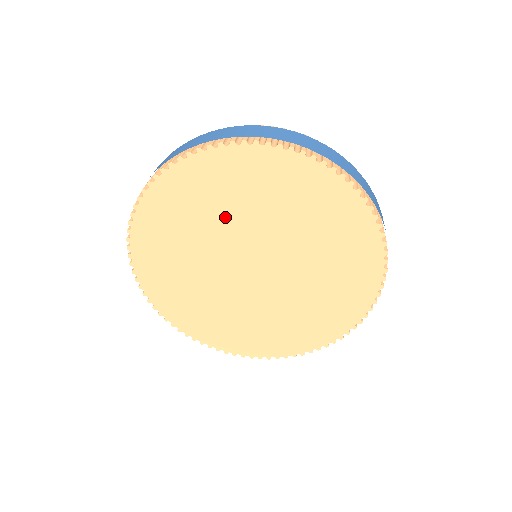
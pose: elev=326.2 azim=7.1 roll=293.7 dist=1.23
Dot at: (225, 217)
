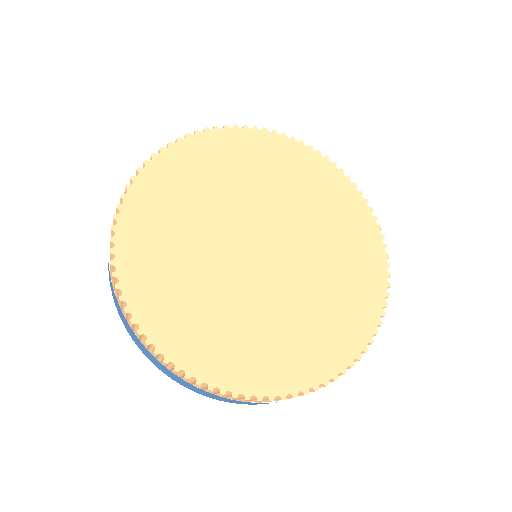
Dot at: (214, 200)
